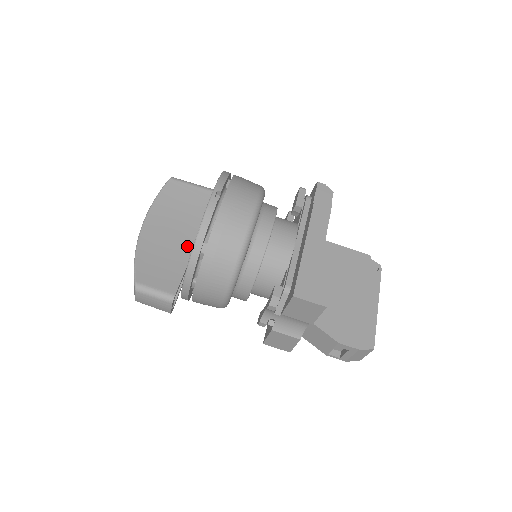
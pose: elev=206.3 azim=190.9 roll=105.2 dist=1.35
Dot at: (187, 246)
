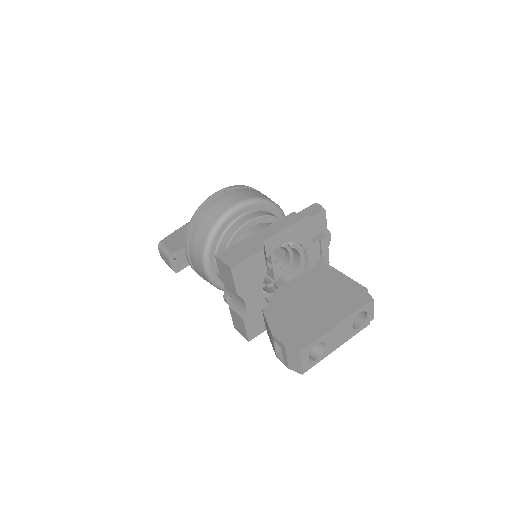
Dot at: occluded
